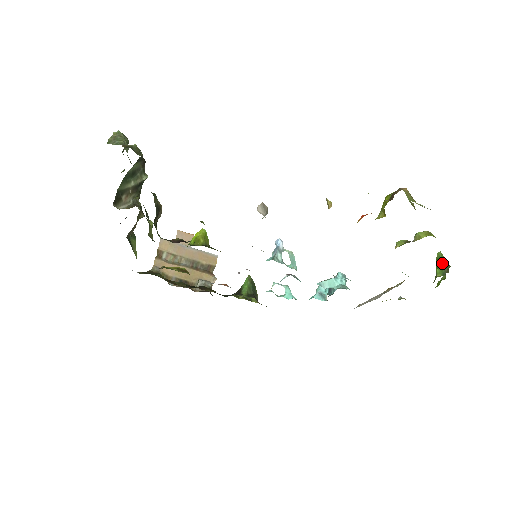
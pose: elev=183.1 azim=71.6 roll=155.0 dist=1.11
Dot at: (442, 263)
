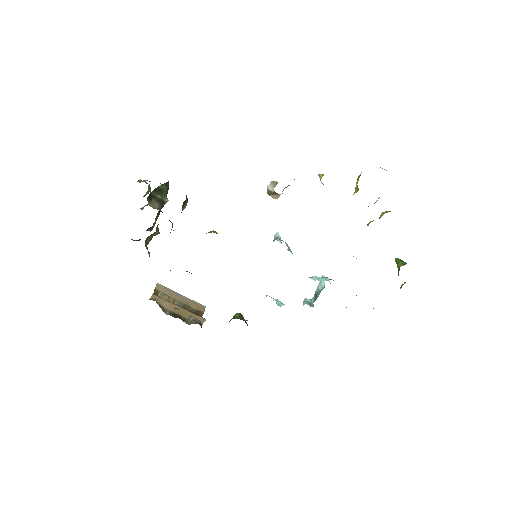
Dot at: (401, 260)
